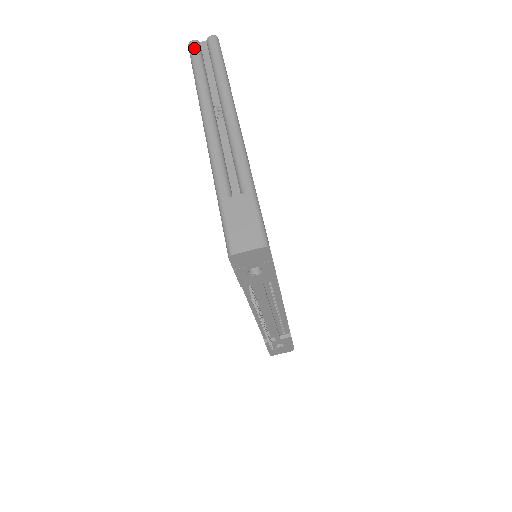
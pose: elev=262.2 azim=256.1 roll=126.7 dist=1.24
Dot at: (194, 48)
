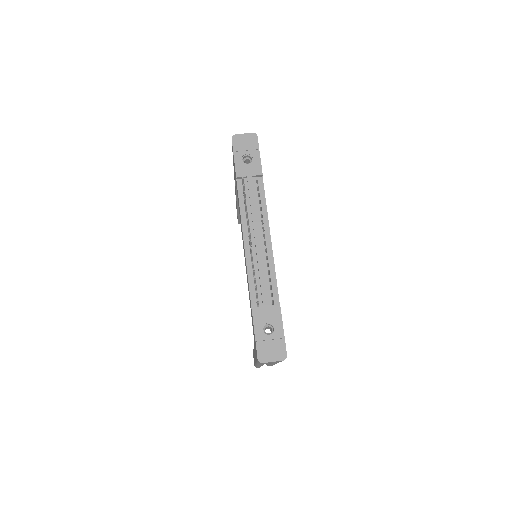
Dot at: occluded
